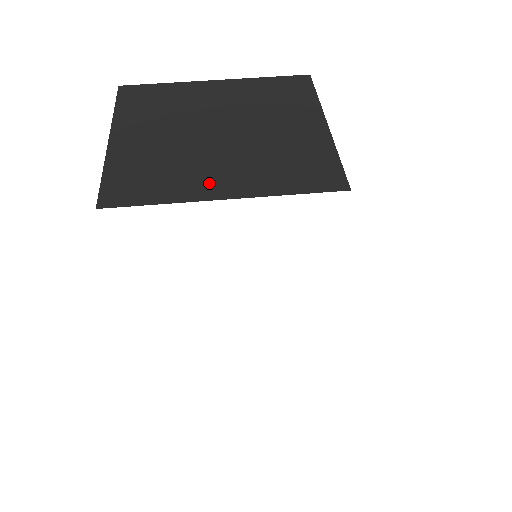
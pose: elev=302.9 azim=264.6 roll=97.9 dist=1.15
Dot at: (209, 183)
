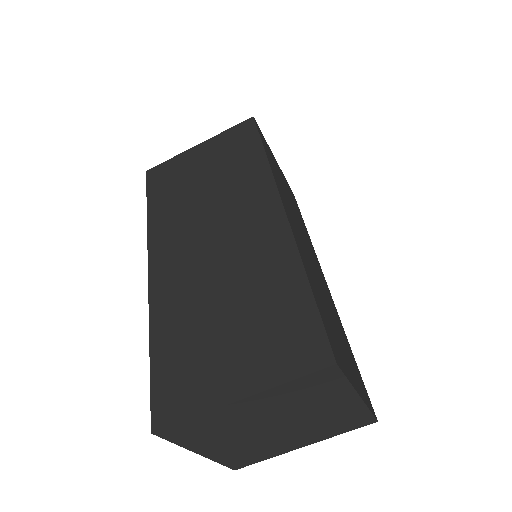
Dot at: (290, 446)
